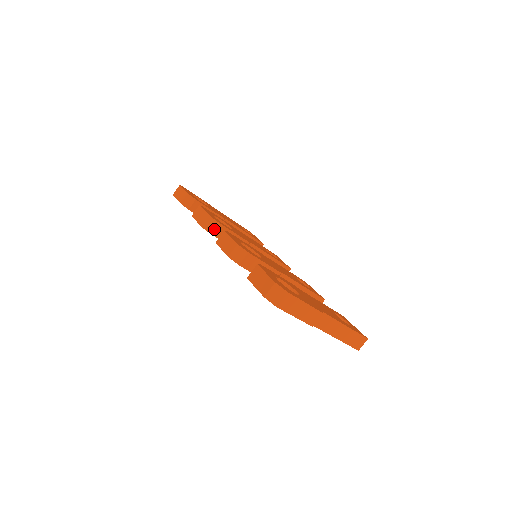
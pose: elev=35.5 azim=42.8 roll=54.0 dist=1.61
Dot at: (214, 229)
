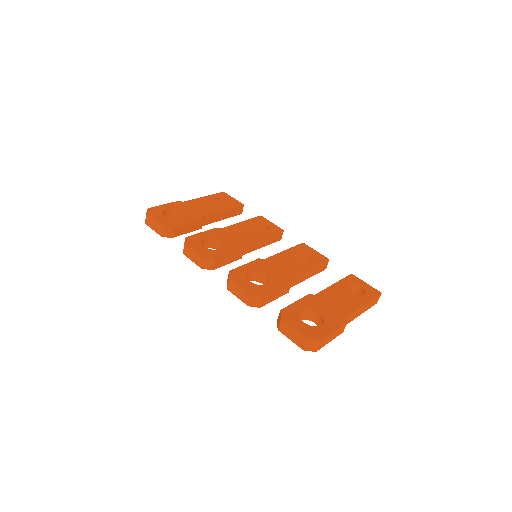
Dot at: (213, 266)
